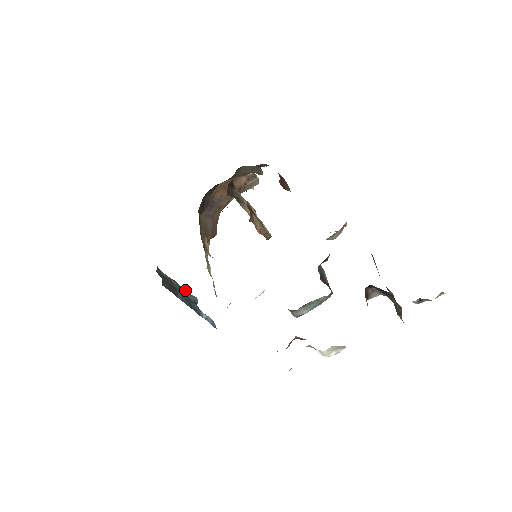
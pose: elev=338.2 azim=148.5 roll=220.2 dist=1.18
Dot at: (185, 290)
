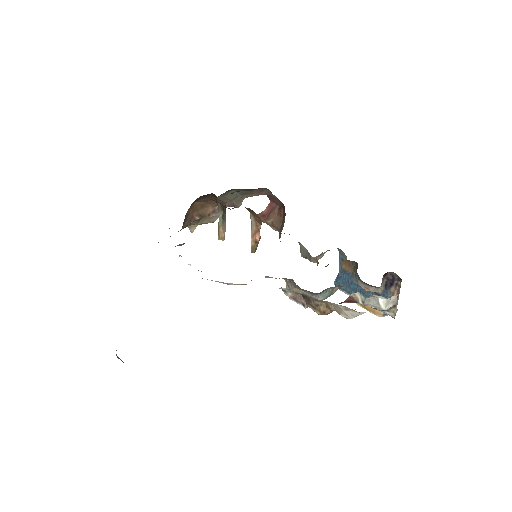
Dot at: occluded
